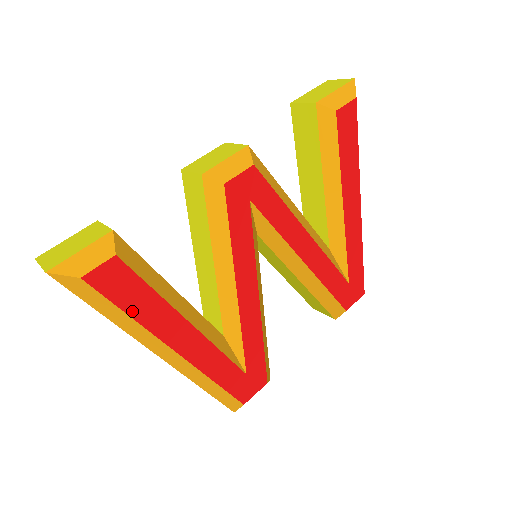
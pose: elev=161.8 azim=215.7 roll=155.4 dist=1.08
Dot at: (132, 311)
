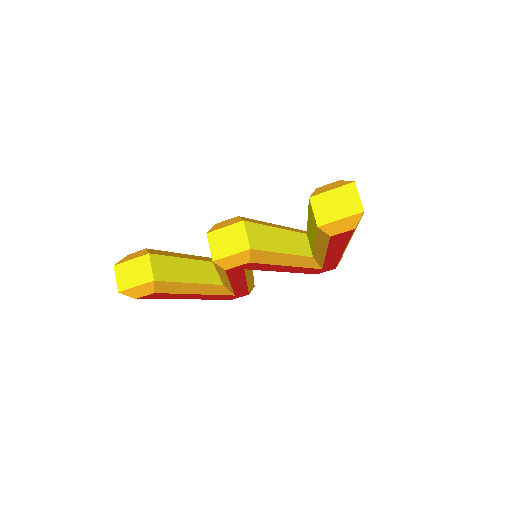
Dot at: (164, 298)
